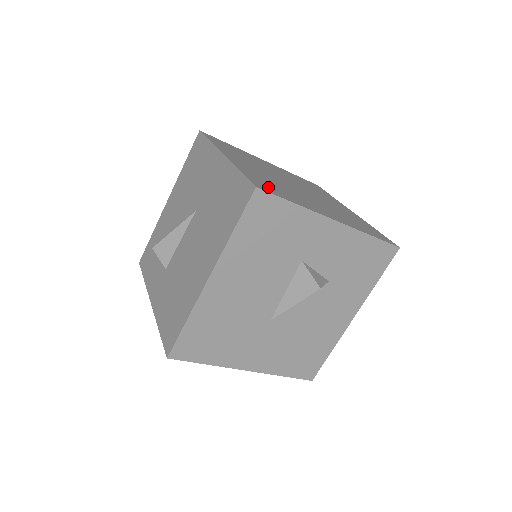
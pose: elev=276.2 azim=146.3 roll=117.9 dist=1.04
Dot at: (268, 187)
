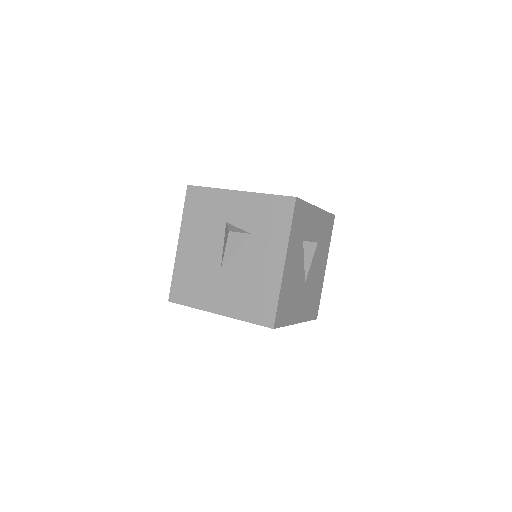
Dot at: occluded
